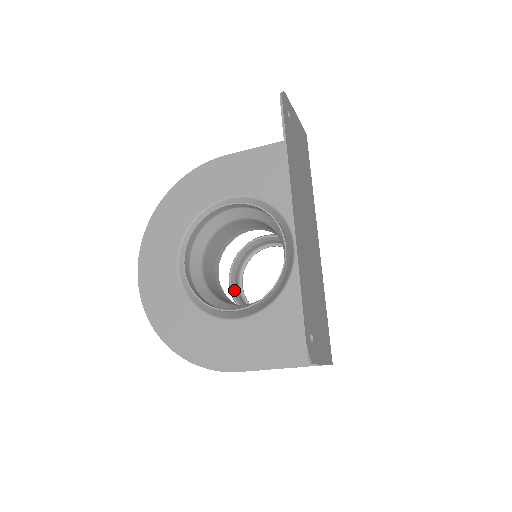
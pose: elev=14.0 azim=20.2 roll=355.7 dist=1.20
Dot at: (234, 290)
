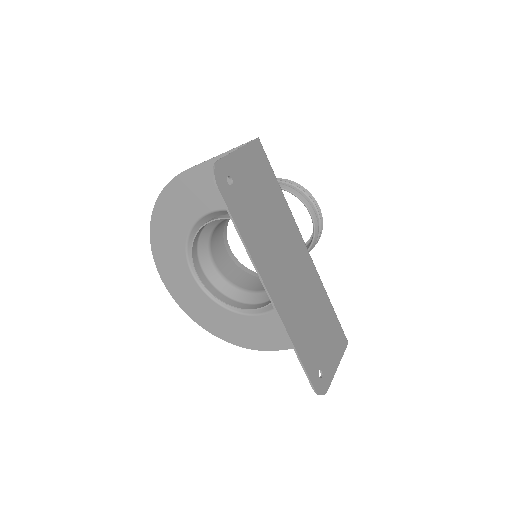
Dot at: occluded
